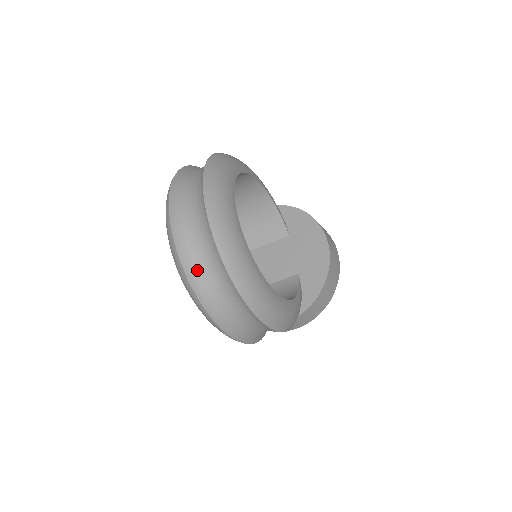
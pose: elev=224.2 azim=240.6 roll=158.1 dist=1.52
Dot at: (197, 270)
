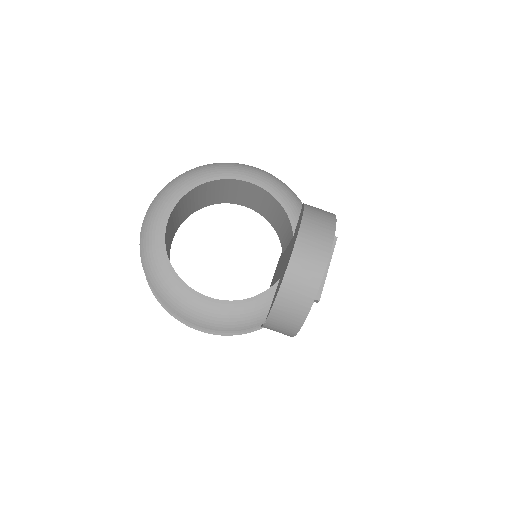
Dot at: occluded
